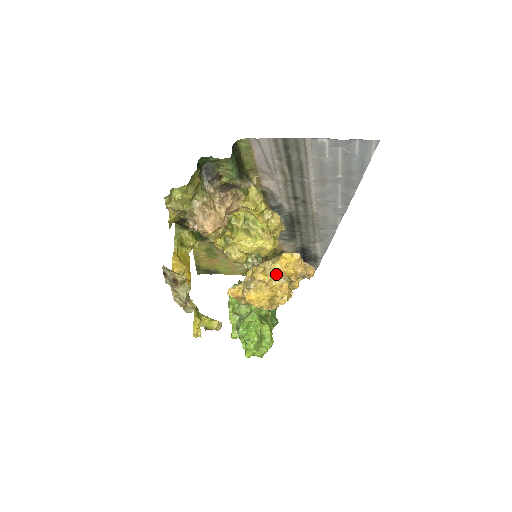
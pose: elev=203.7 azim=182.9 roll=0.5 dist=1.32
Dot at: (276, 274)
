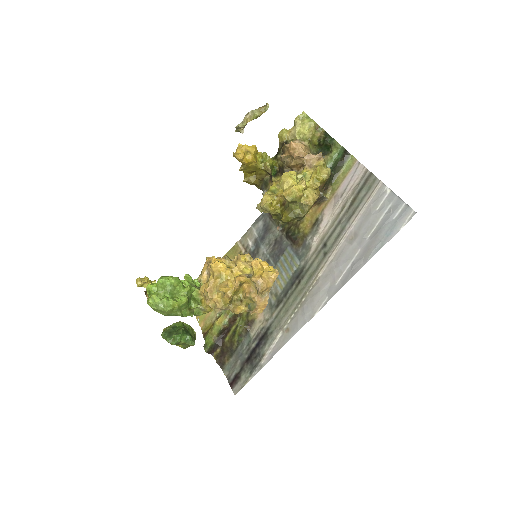
Dot at: (250, 268)
